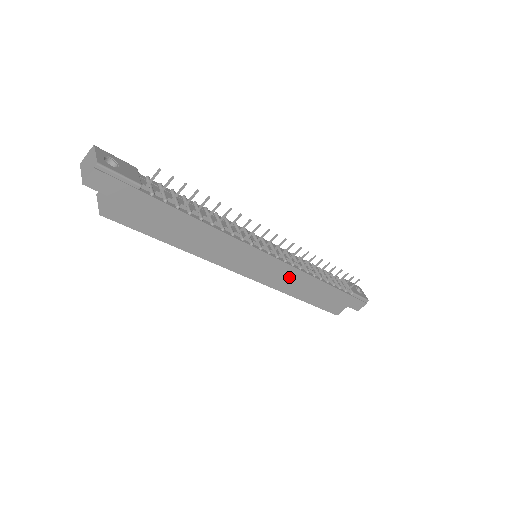
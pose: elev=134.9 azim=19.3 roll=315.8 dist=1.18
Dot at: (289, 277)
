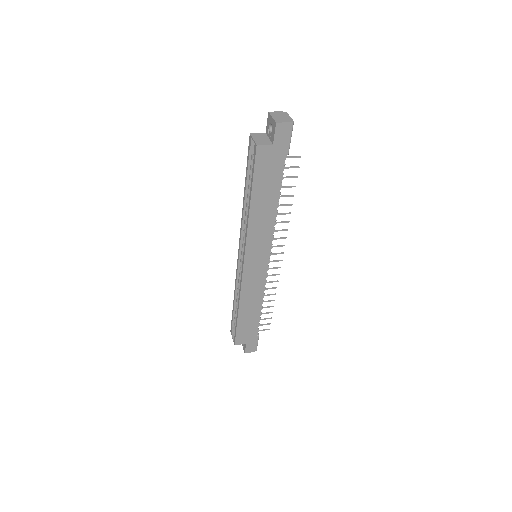
Dot at: (255, 287)
